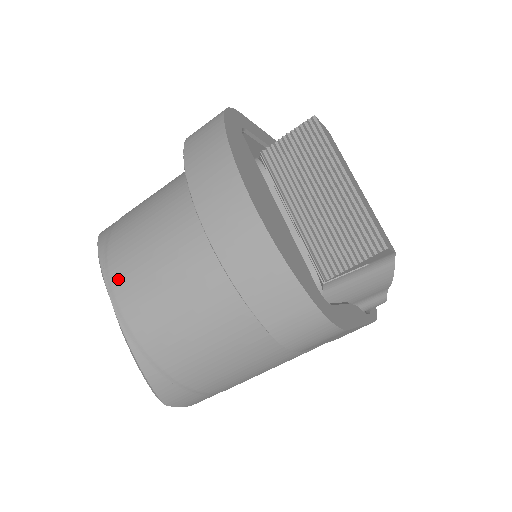
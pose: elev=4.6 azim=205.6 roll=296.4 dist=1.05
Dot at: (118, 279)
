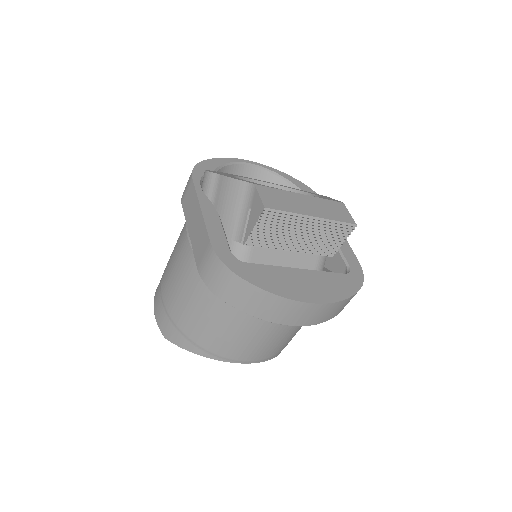
Dot at: (243, 357)
